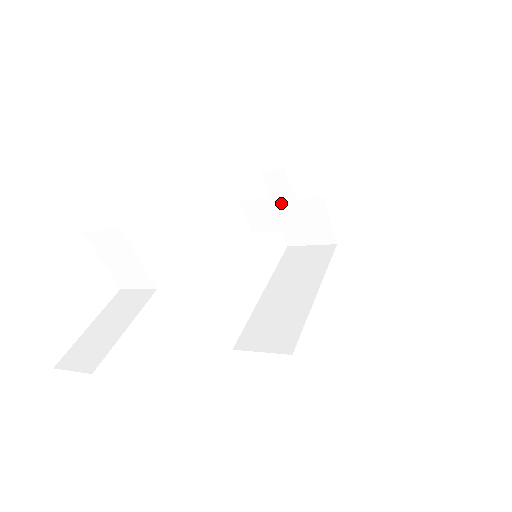
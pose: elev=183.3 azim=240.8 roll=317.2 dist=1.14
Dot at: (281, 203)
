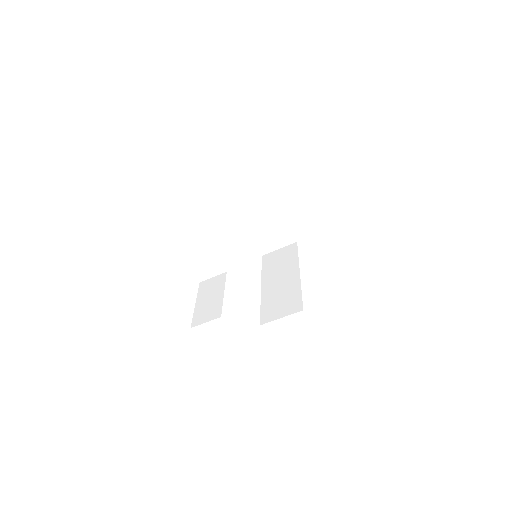
Dot at: (259, 218)
